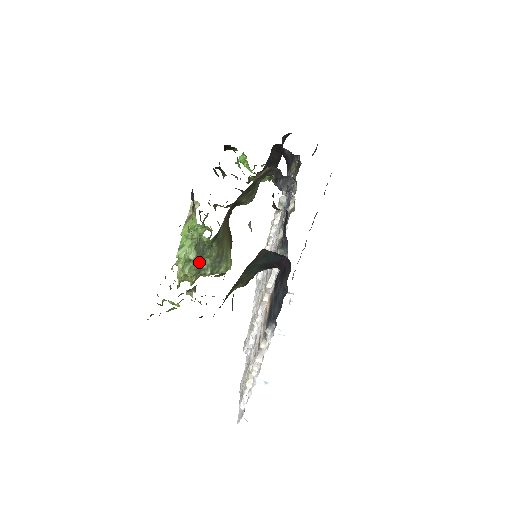
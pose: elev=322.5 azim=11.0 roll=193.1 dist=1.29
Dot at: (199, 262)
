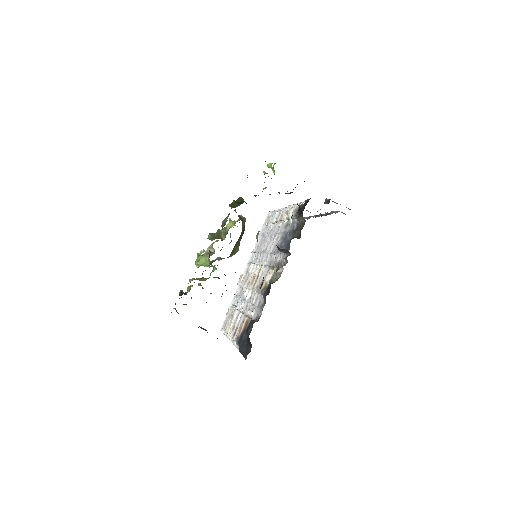
Dot at: occluded
